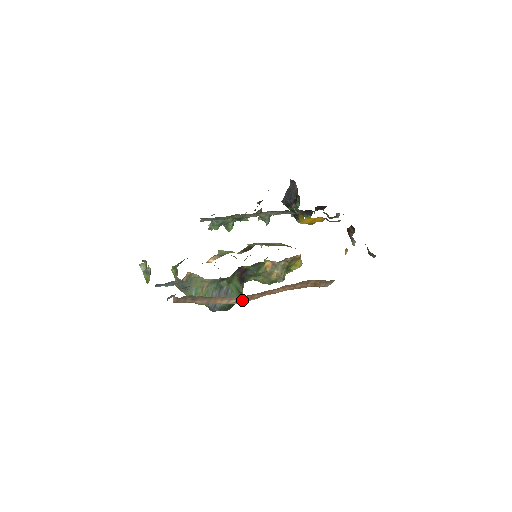
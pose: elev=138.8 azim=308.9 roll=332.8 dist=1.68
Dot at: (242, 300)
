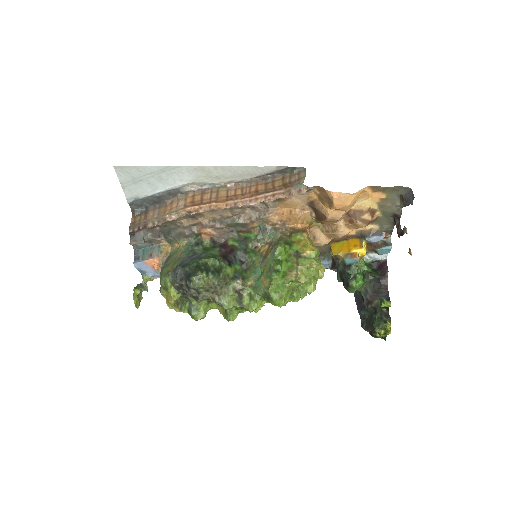
Dot at: (191, 205)
